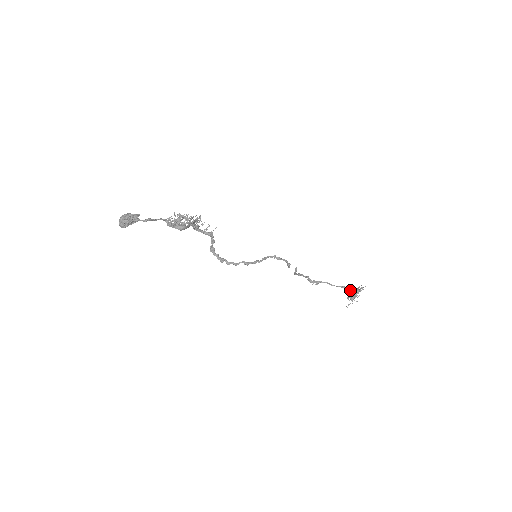
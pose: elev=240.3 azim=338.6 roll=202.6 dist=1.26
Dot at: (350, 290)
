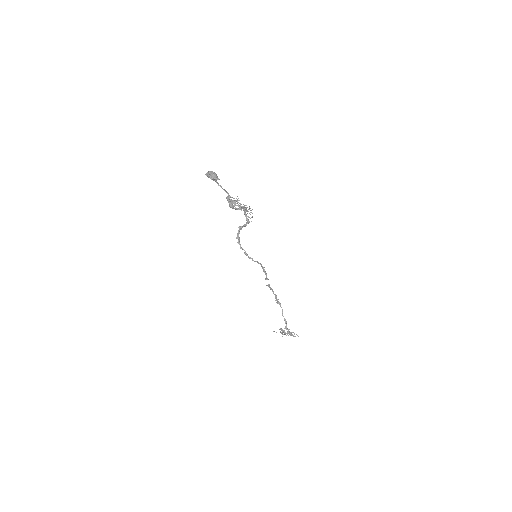
Dot at: (286, 327)
